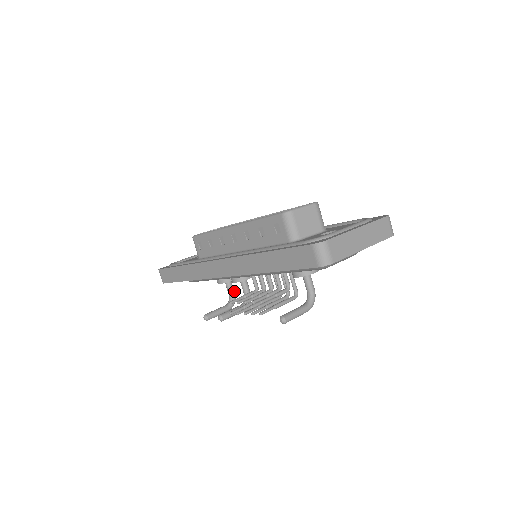
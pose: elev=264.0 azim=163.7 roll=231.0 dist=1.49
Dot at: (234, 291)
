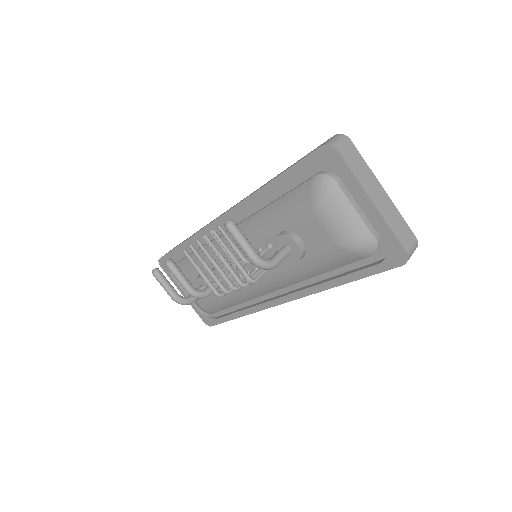
Dot at: (197, 298)
